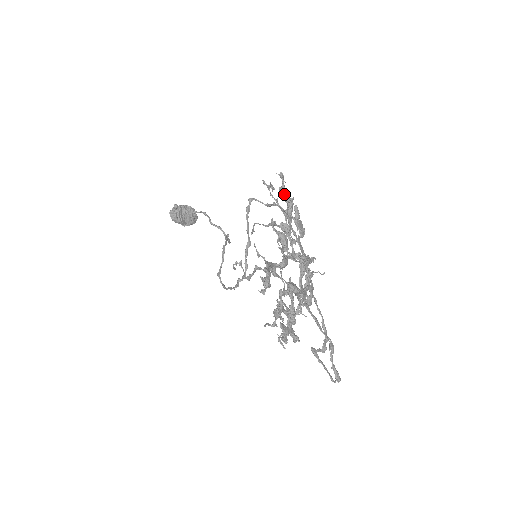
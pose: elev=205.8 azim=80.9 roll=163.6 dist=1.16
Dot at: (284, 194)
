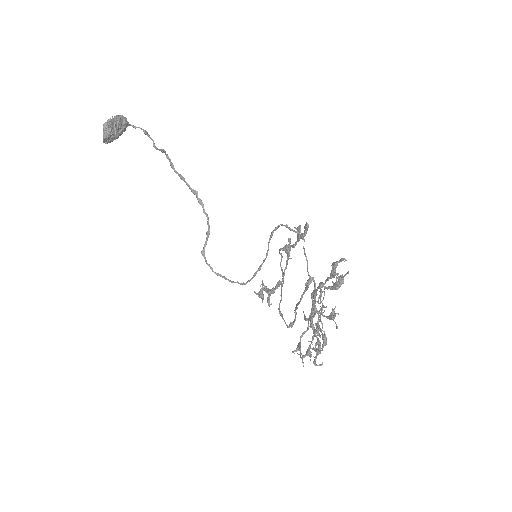
Dot at: (335, 268)
